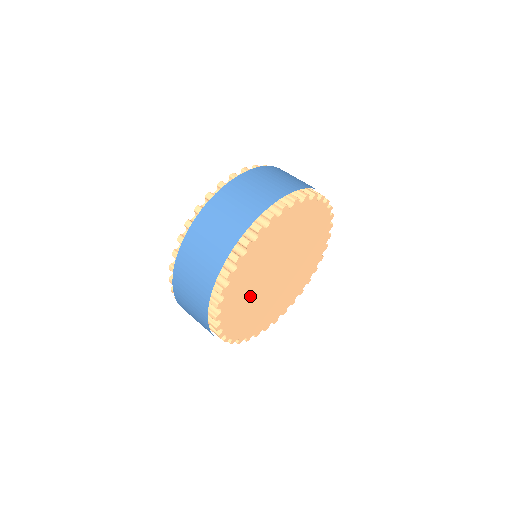
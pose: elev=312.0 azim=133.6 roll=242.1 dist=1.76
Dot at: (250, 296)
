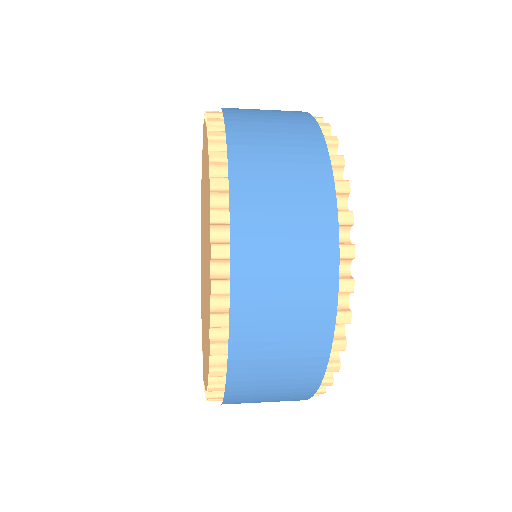
Dot at: occluded
